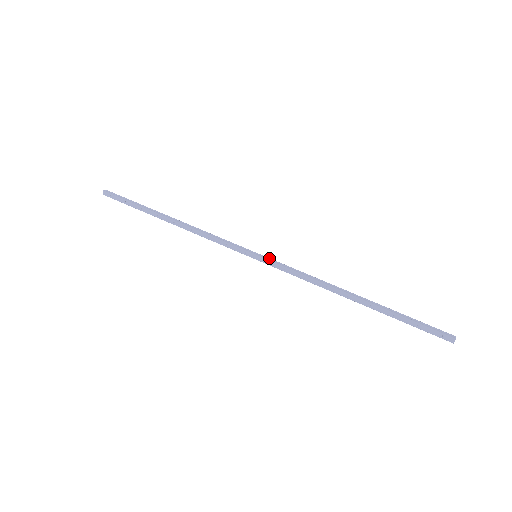
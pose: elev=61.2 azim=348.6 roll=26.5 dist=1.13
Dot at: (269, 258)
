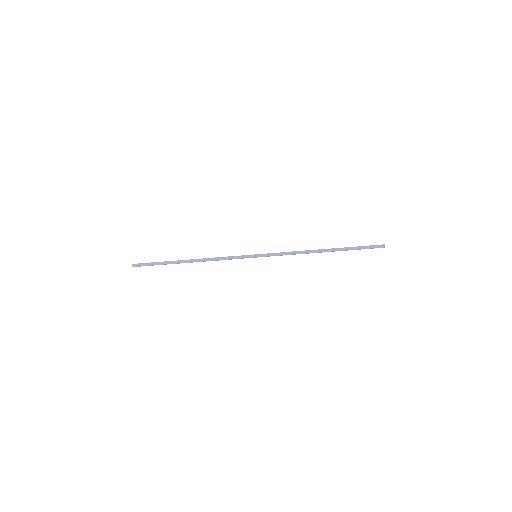
Dot at: (264, 254)
